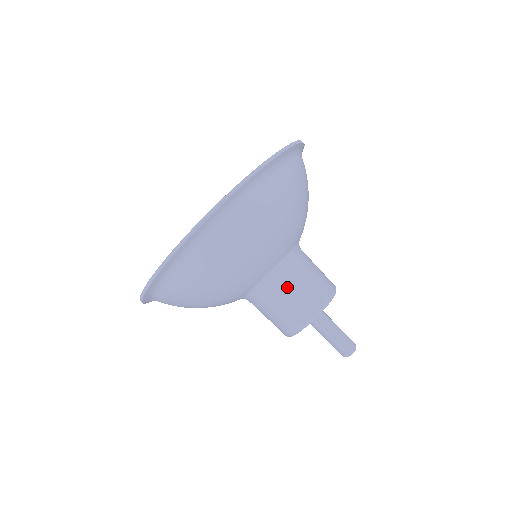
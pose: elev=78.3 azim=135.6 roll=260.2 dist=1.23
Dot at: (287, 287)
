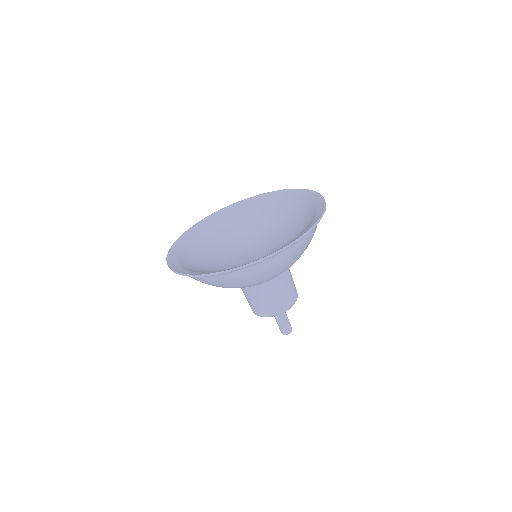
Dot at: (270, 293)
